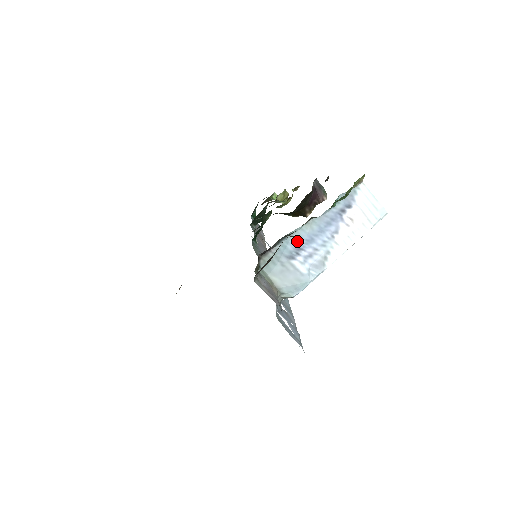
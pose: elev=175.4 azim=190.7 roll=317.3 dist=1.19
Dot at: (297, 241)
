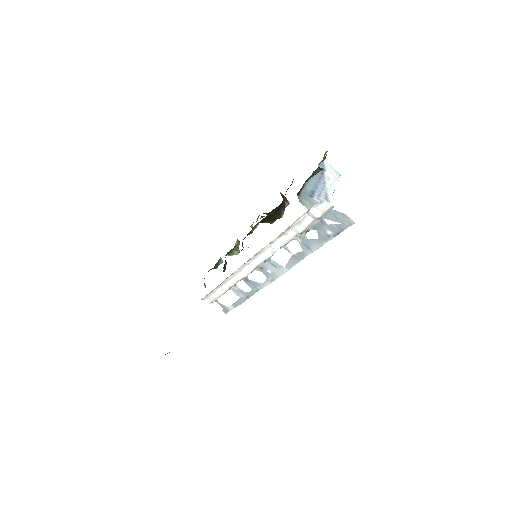
Dot at: (310, 188)
